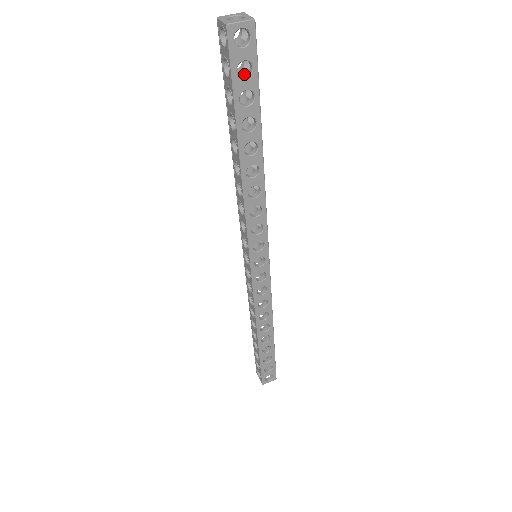
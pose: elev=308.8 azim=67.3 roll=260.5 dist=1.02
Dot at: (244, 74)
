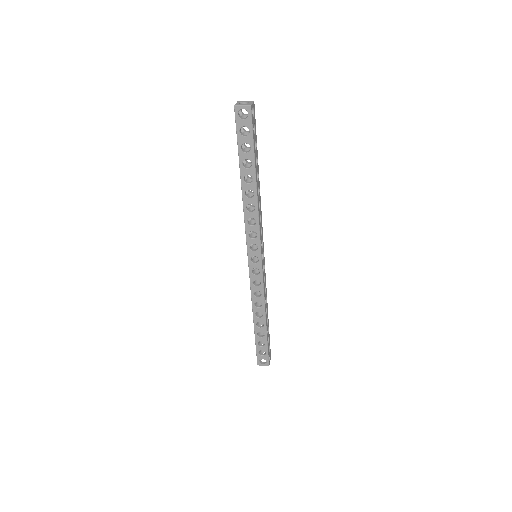
Dot at: occluded
